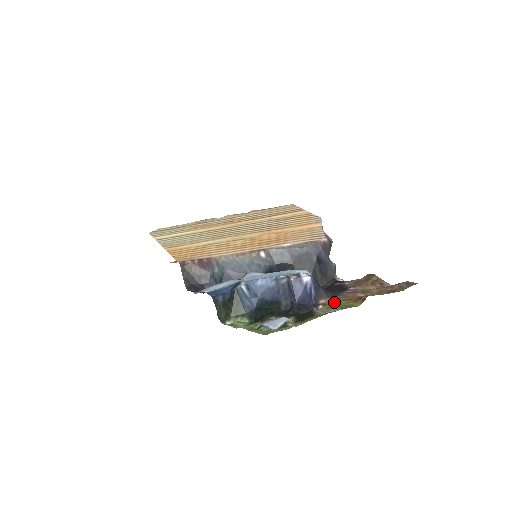
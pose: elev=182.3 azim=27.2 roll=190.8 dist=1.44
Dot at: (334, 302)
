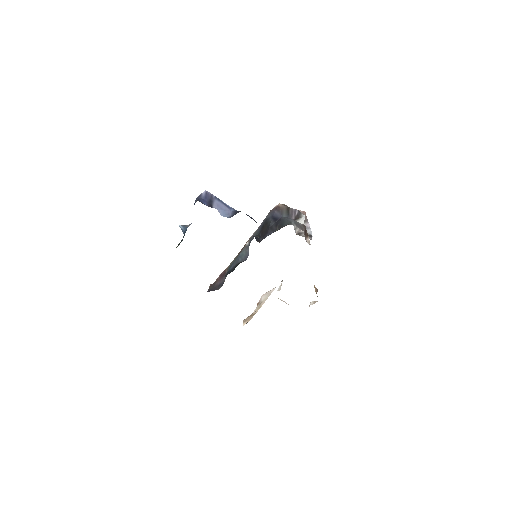
Dot at: occluded
